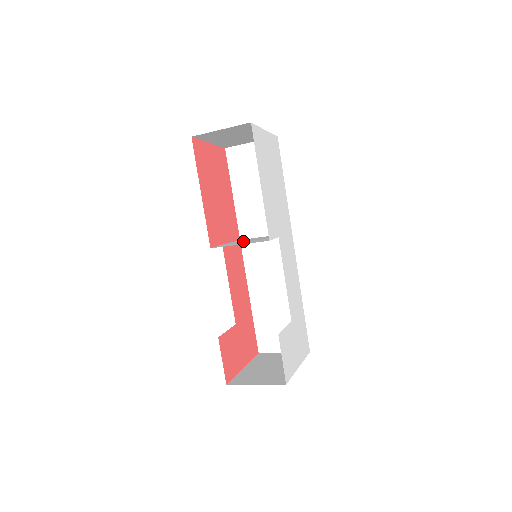
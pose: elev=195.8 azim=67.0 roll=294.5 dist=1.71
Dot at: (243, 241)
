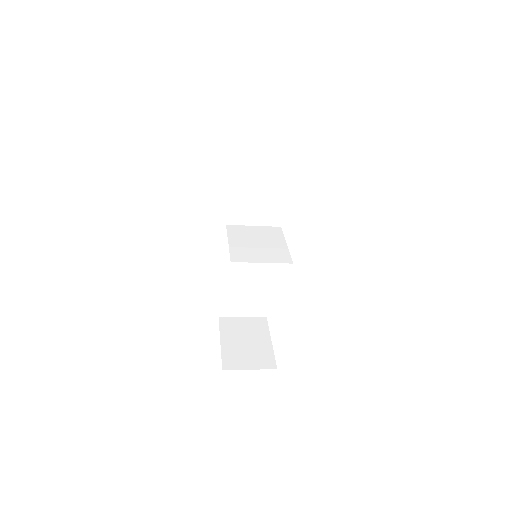
Dot at: (249, 244)
